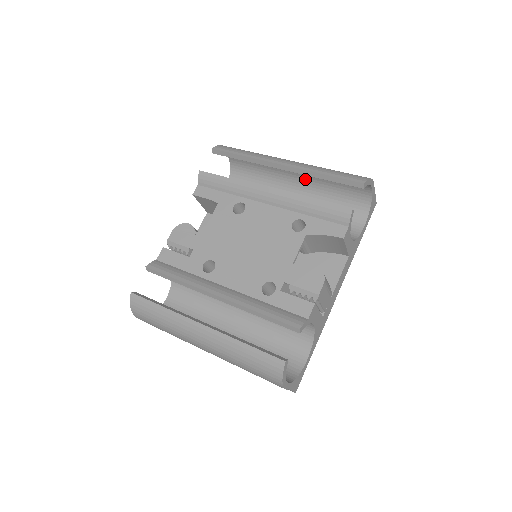
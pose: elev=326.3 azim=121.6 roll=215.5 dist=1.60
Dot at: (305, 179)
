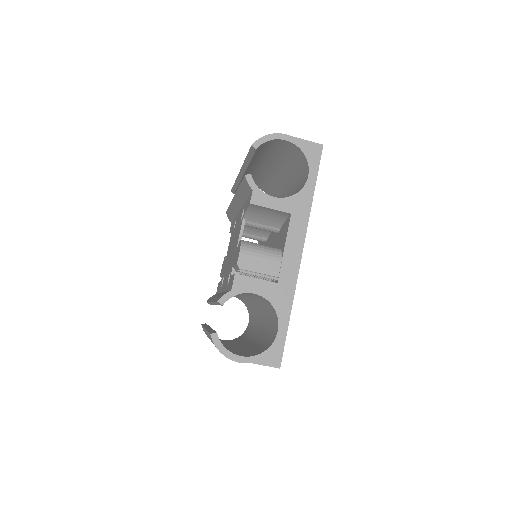
Dot at: (277, 168)
